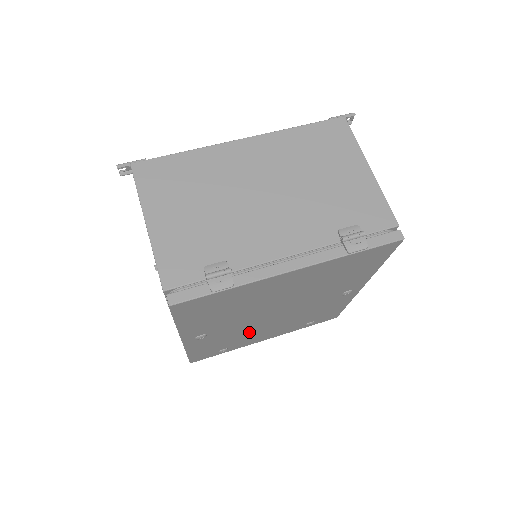
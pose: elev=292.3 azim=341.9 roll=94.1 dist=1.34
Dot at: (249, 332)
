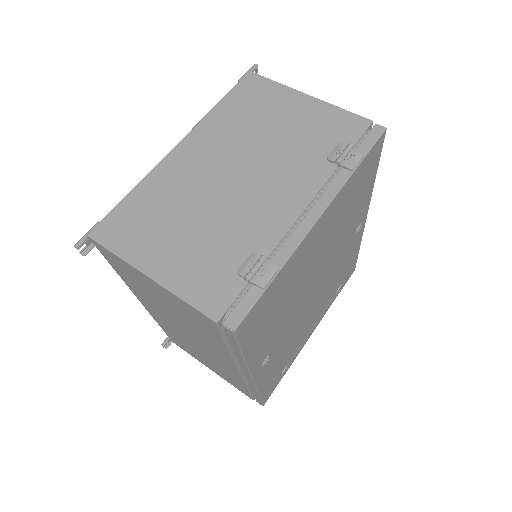
Dot at: (299, 331)
